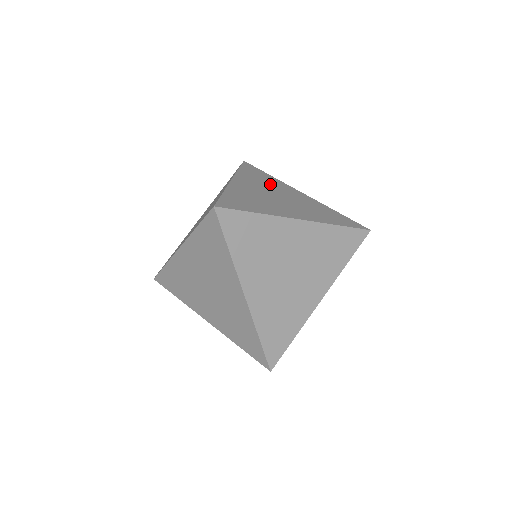
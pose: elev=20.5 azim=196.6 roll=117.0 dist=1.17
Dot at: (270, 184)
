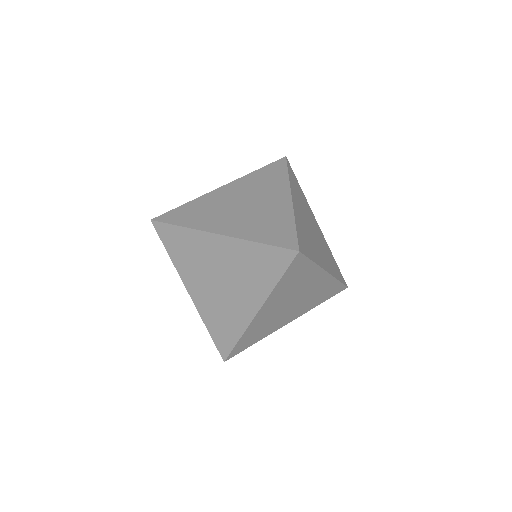
Dot at: occluded
